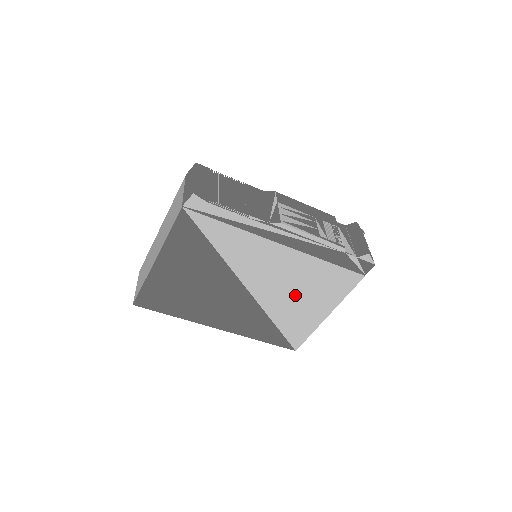
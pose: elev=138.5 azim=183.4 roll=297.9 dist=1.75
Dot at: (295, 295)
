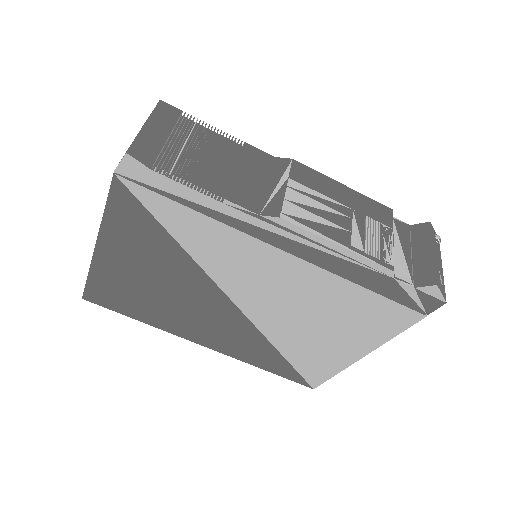
Dot at: (310, 323)
